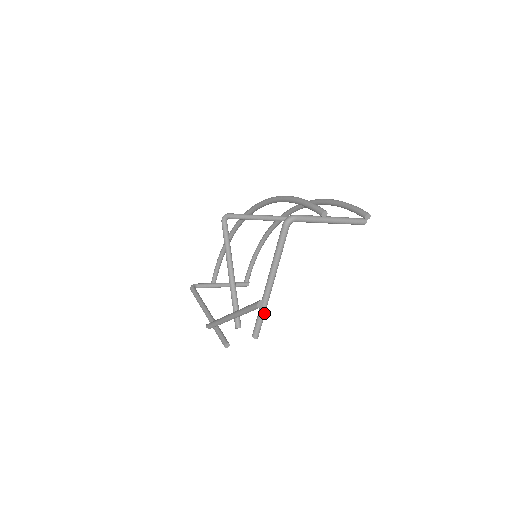
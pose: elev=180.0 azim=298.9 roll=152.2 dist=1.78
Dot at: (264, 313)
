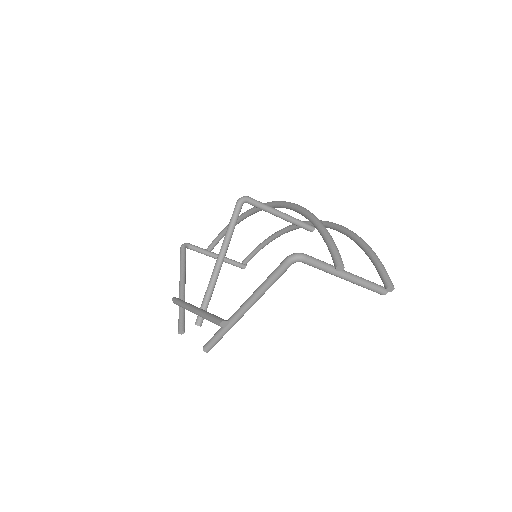
Dot at: (225, 333)
